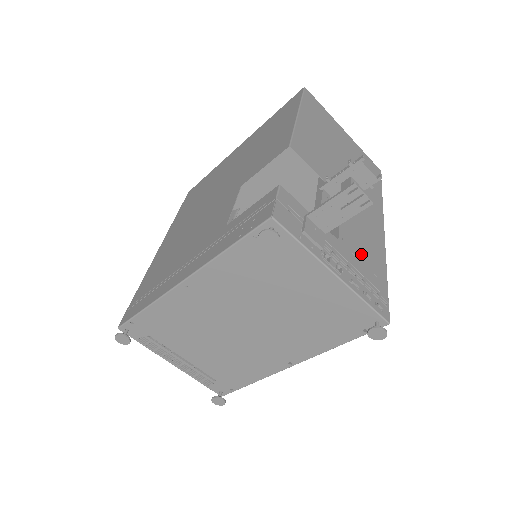
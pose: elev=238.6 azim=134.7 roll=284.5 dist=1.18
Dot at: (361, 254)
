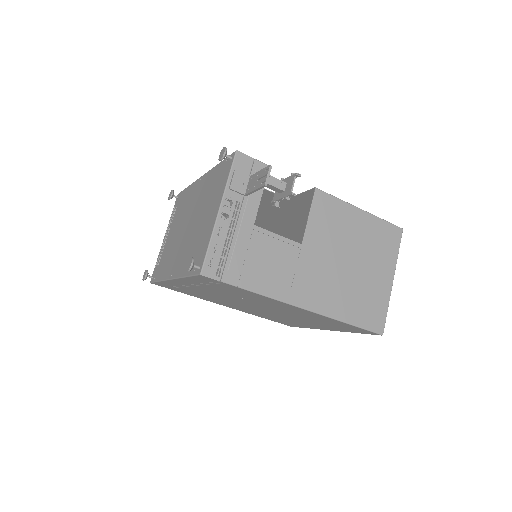
Dot at: (255, 255)
